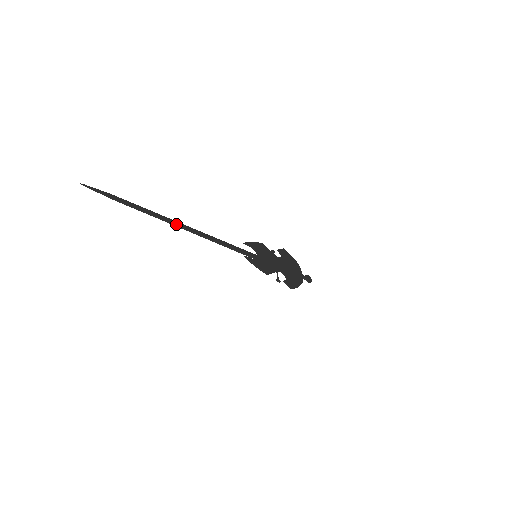
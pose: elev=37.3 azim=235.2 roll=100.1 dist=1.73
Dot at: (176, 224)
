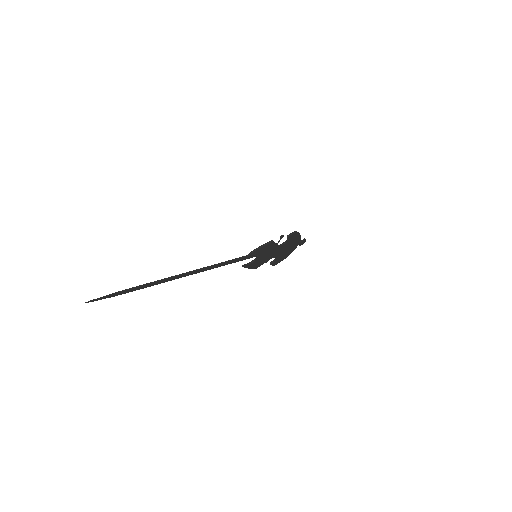
Dot at: (181, 277)
